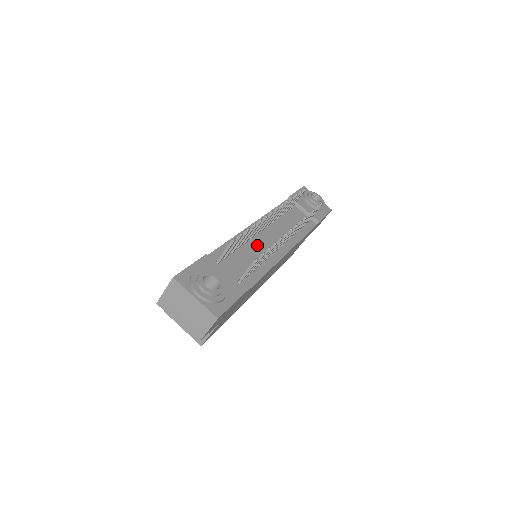
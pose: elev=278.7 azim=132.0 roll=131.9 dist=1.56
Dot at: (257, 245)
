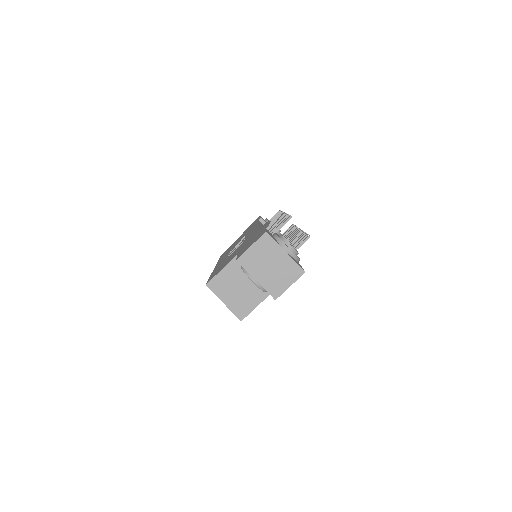
Dot at: occluded
